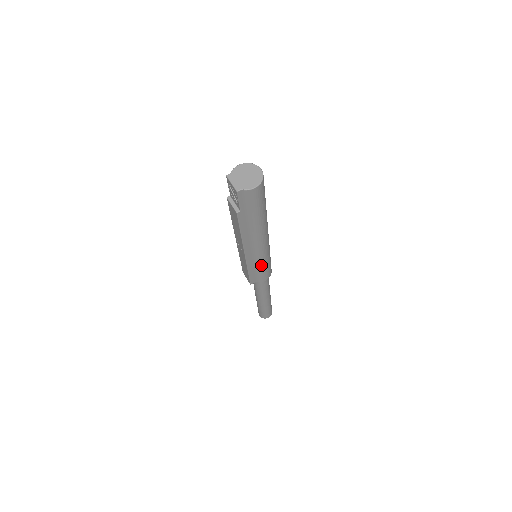
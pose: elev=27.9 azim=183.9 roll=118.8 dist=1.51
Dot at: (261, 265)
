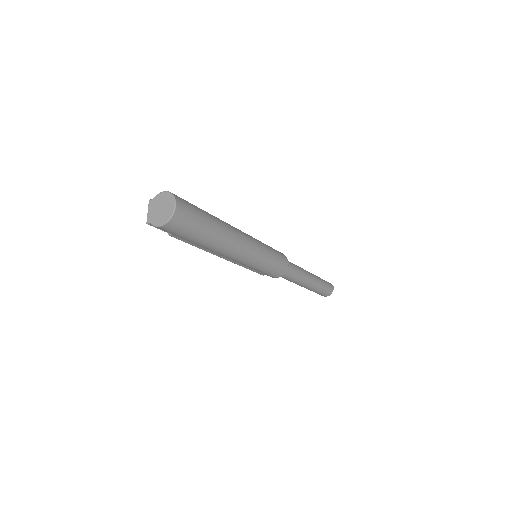
Dot at: (254, 268)
